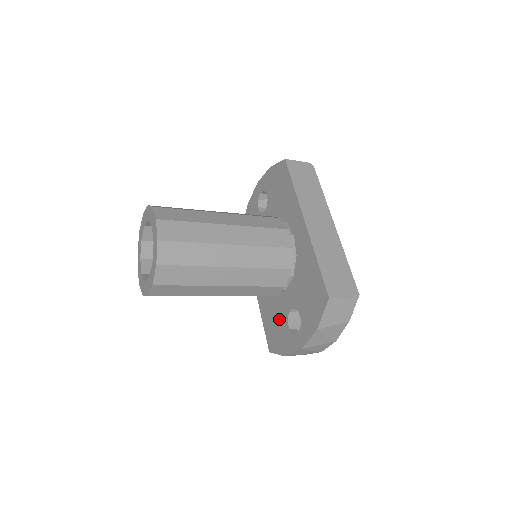
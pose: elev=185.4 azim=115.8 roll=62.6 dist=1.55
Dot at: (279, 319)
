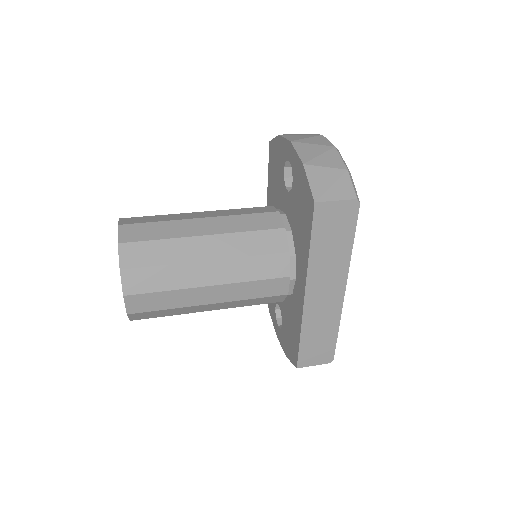
Dot at: occluded
